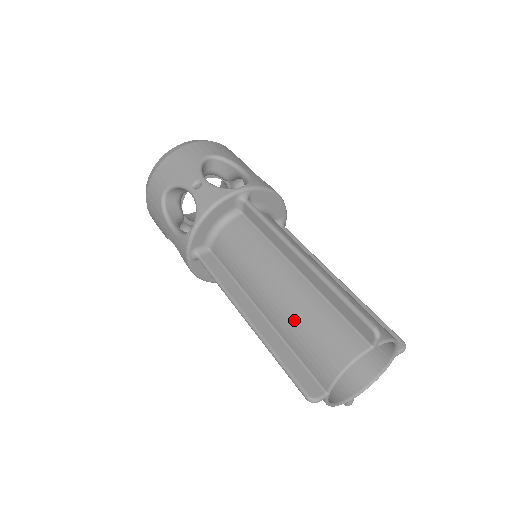
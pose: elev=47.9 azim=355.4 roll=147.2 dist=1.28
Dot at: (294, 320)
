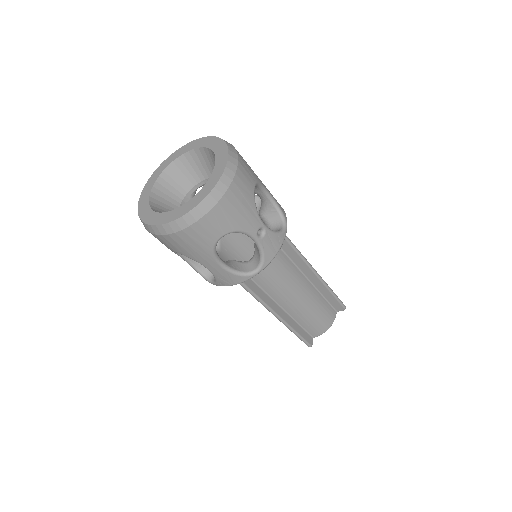
Dot at: (309, 312)
